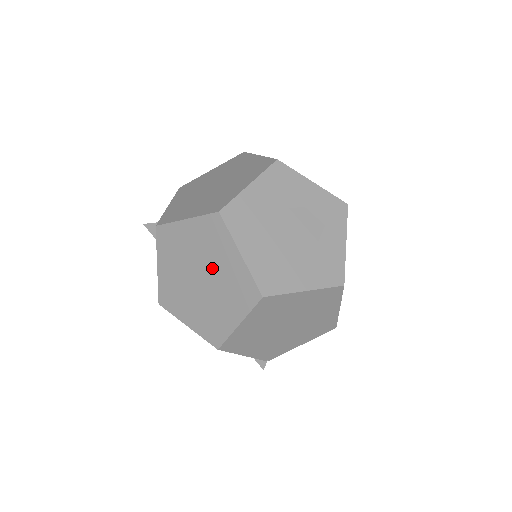
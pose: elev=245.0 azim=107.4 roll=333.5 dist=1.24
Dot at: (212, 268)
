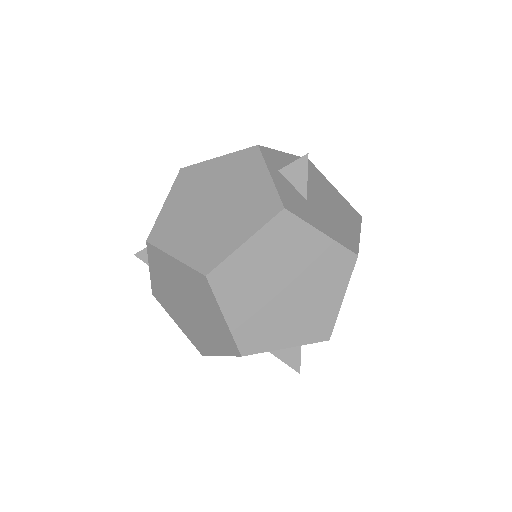
Dot at: occluded
